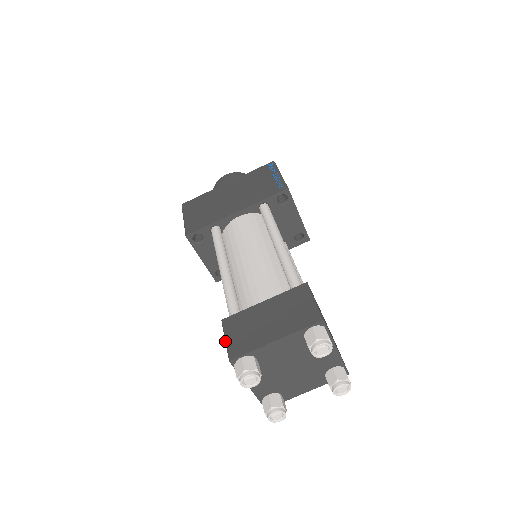
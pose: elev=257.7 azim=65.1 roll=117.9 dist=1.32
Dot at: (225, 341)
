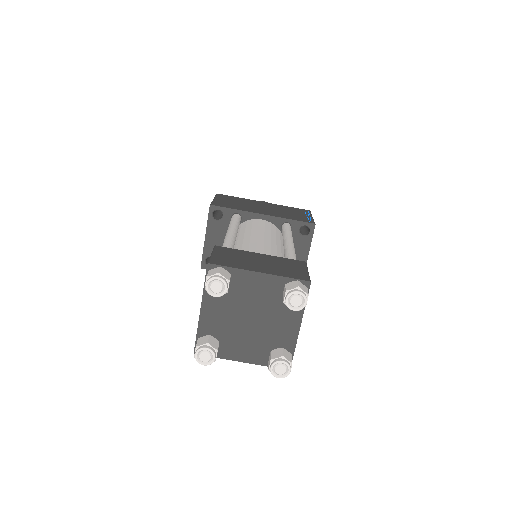
Dot at: (211, 254)
